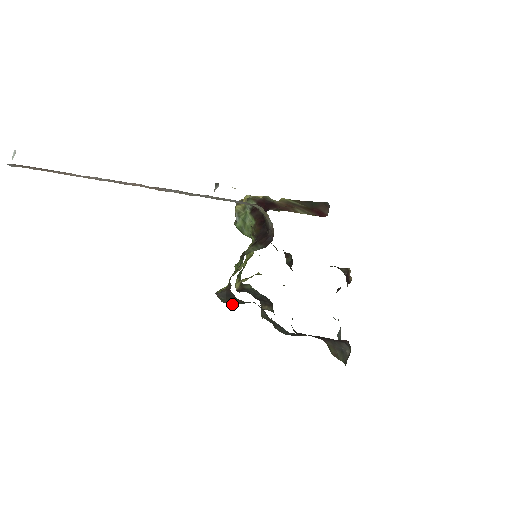
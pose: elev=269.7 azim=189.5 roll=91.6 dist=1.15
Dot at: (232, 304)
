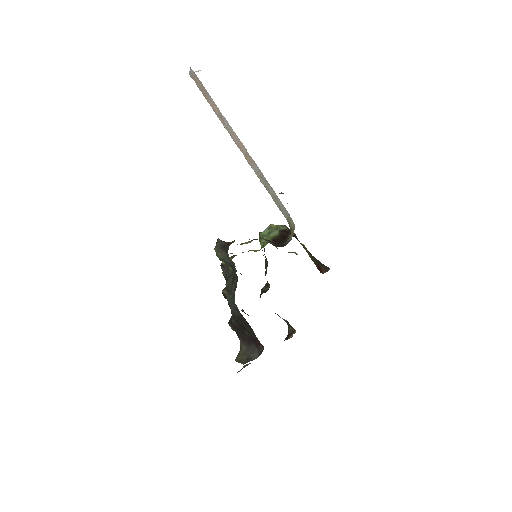
Dot at: (220, 255)
